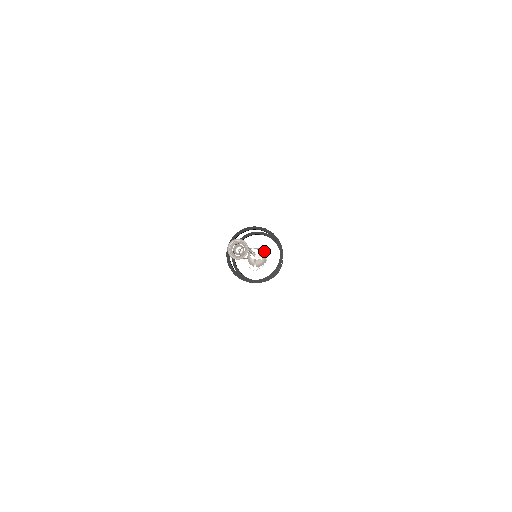
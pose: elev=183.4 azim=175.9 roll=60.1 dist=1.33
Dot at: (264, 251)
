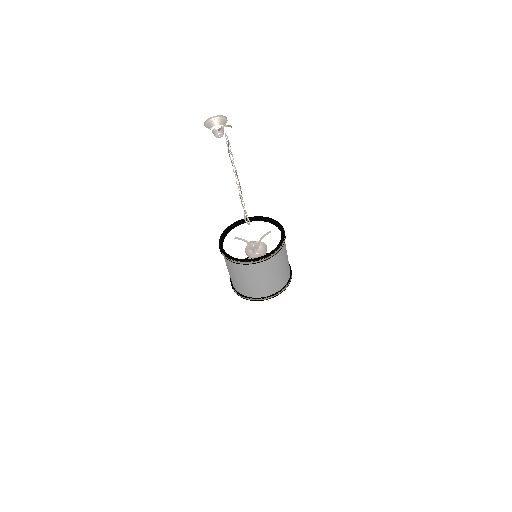
Dot at: (263, 237)
